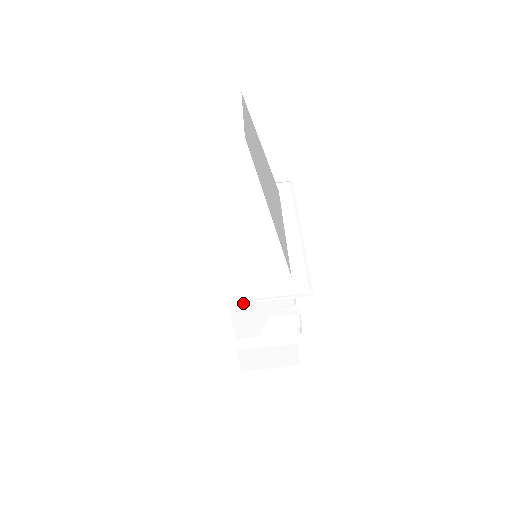
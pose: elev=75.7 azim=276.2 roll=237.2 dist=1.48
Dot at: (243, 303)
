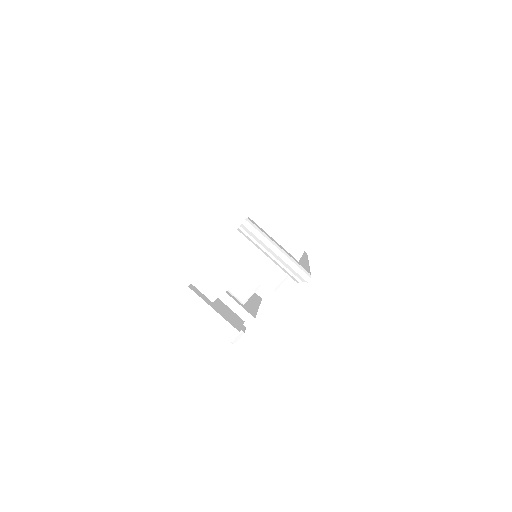
Dot at: (252, 239)
